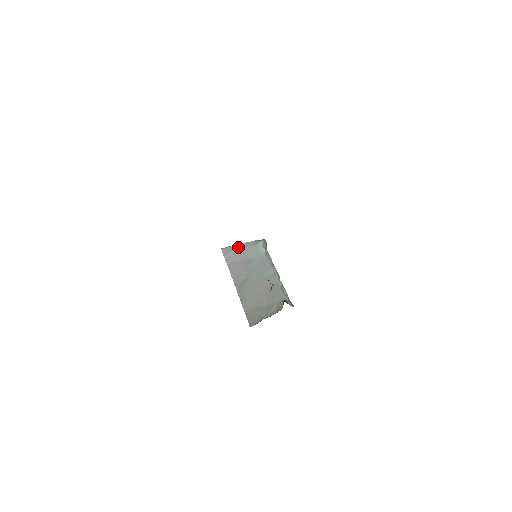
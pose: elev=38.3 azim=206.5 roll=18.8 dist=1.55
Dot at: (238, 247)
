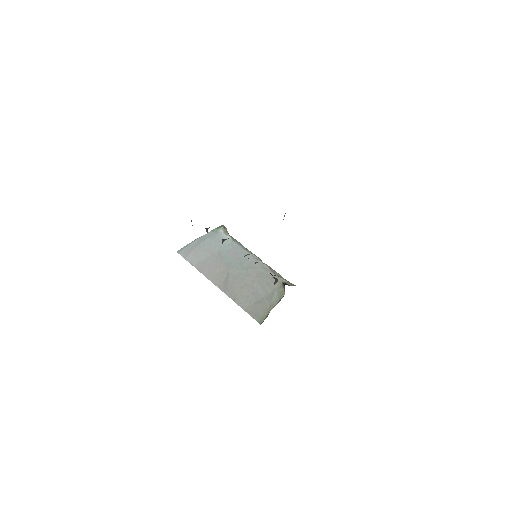
Dot at: (197, 244)
